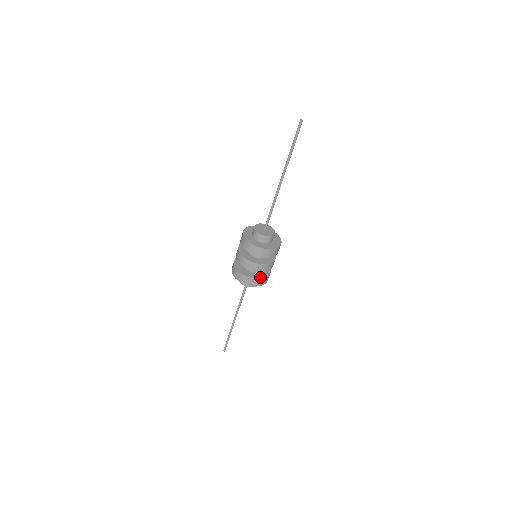
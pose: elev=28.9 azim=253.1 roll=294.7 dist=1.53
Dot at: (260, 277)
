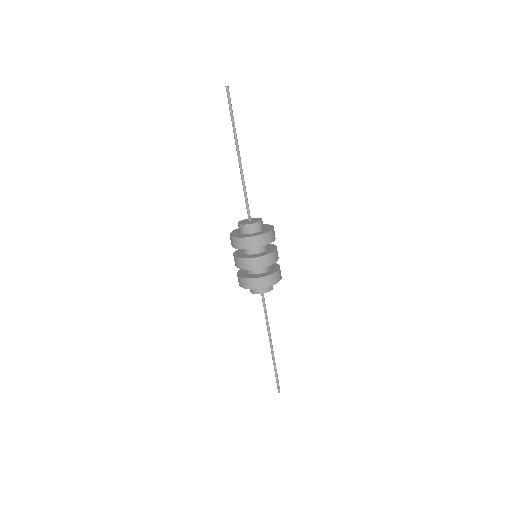
Dot at: (266, 275)
